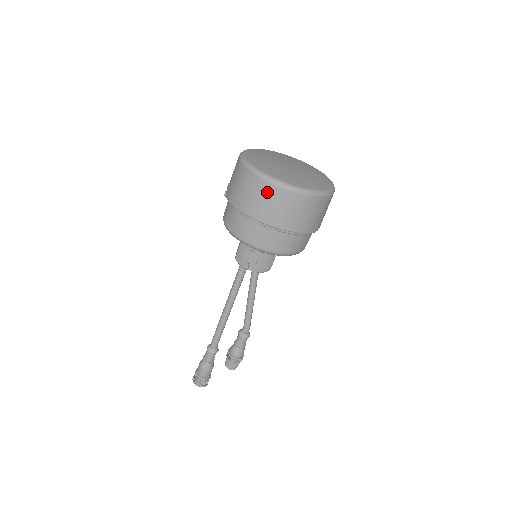
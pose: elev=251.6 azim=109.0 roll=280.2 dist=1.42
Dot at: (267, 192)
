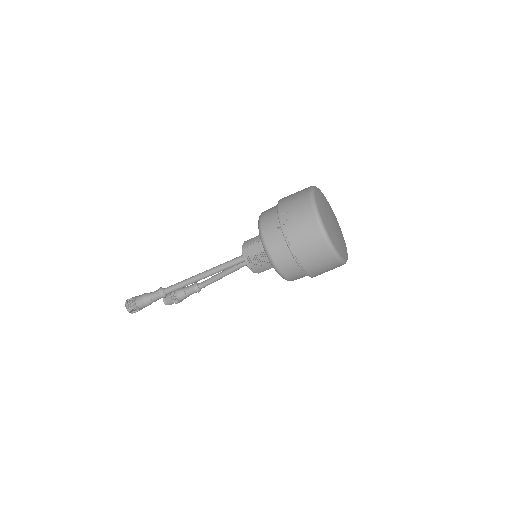
Dot at: (328, 261)
